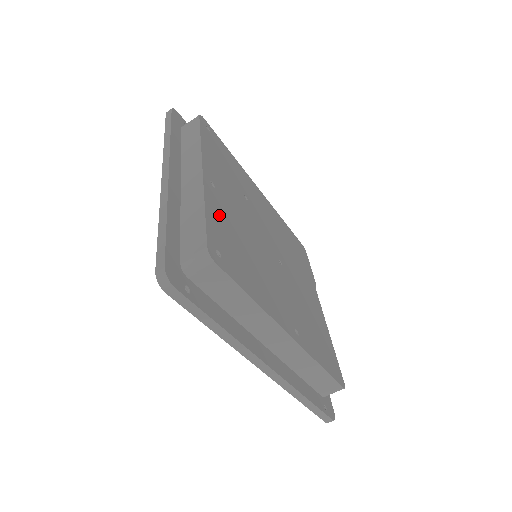
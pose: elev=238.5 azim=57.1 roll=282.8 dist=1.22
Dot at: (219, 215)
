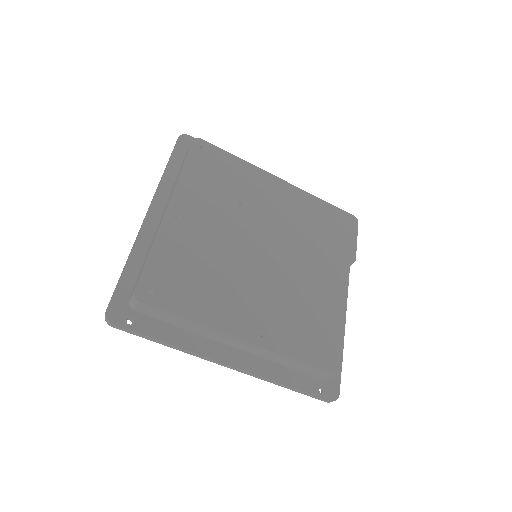
Dot at: (172, 249)
